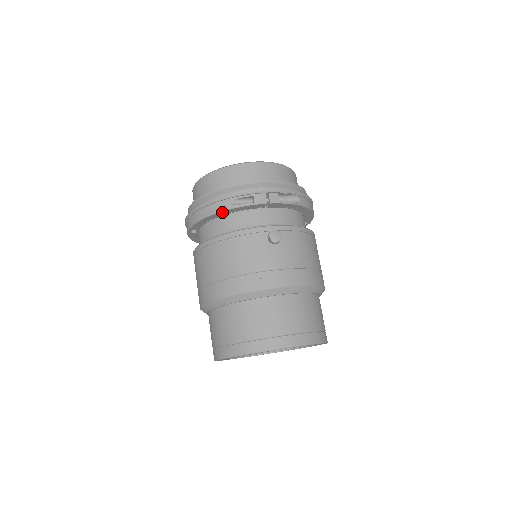
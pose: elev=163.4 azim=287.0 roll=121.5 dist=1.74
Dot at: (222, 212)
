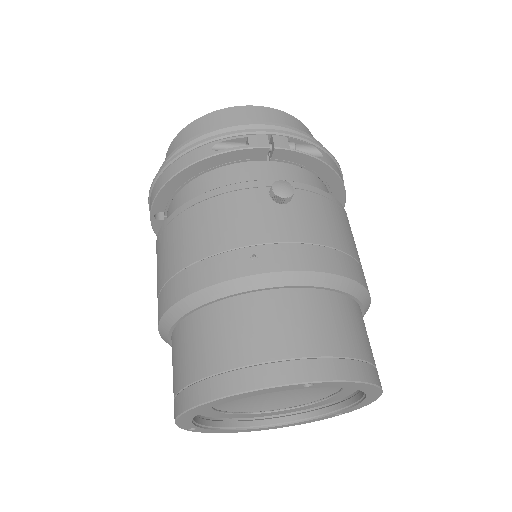
Dot at: (198, 164)
